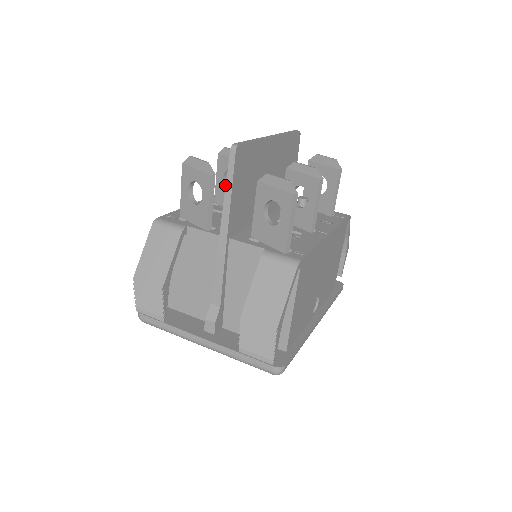
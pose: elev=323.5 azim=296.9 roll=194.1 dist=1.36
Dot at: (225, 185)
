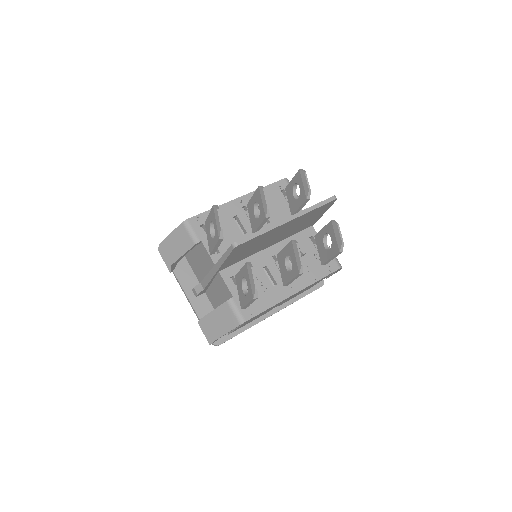
Dot at: (255, 207)
